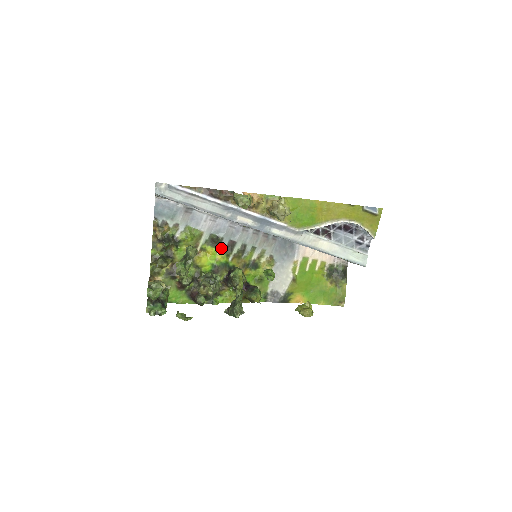
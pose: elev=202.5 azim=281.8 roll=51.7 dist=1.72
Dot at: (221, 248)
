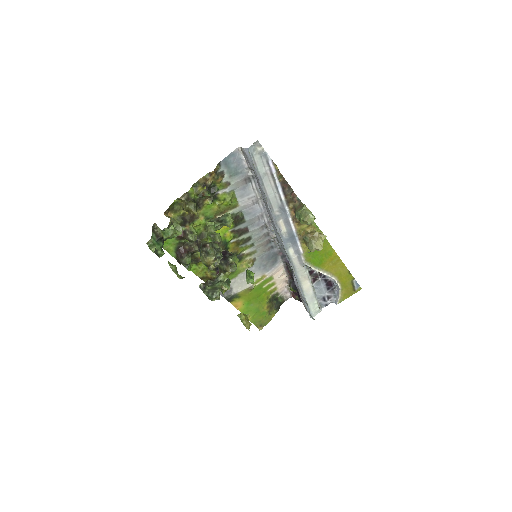
Dot at: (236, 228)
